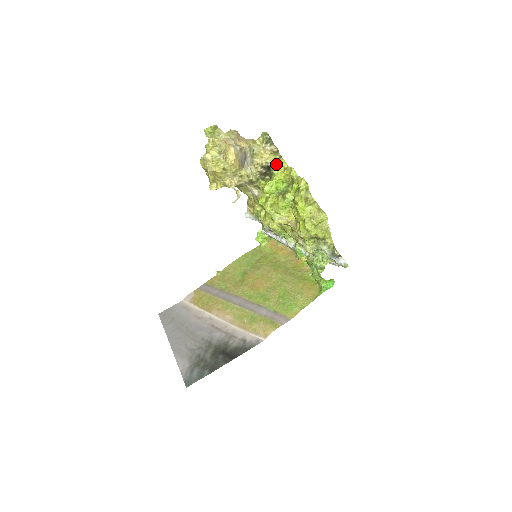
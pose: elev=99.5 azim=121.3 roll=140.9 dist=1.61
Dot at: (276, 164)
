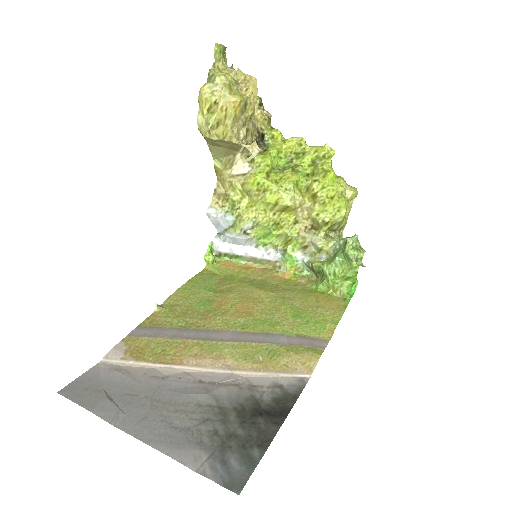
Dot at: (271, 133)
